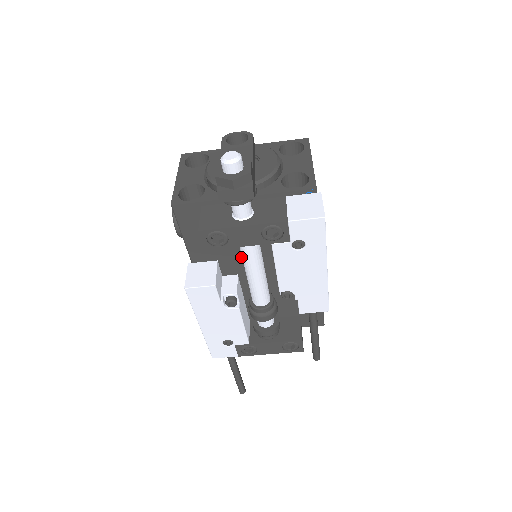
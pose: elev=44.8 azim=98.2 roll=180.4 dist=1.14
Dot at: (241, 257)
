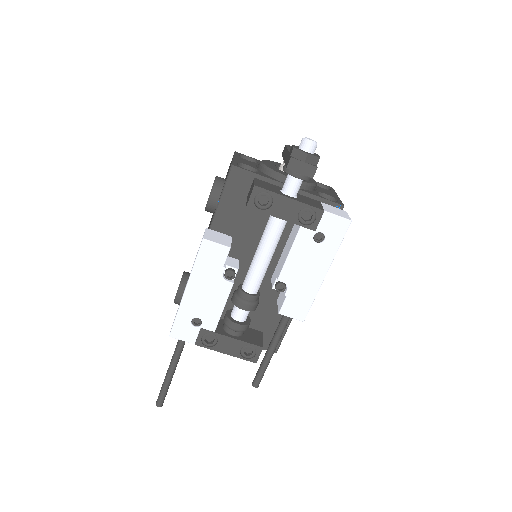
Dot at: (253, 243)
